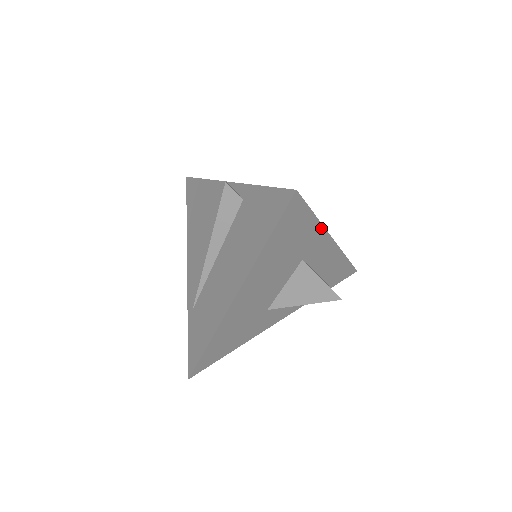
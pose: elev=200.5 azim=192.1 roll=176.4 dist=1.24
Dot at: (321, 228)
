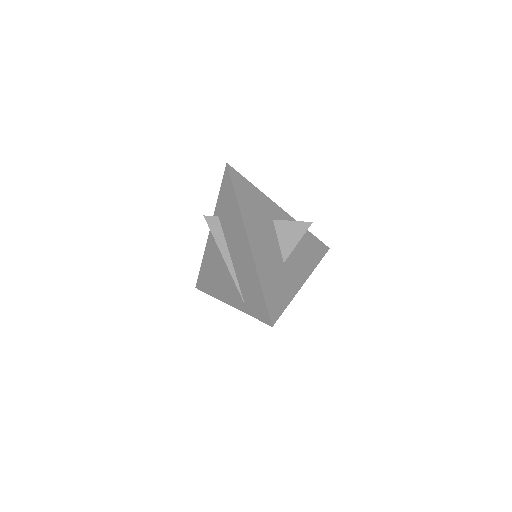
Dot at: (265, 196)
